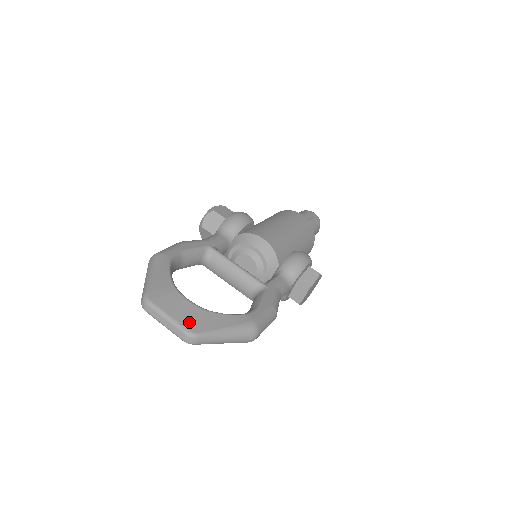
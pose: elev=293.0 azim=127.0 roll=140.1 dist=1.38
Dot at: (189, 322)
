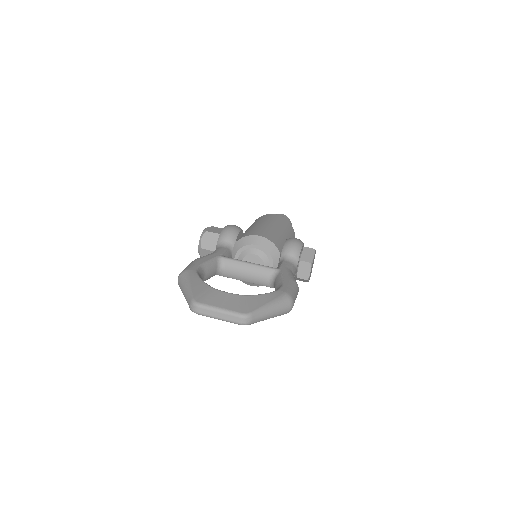
Dot at: (238, 307)
